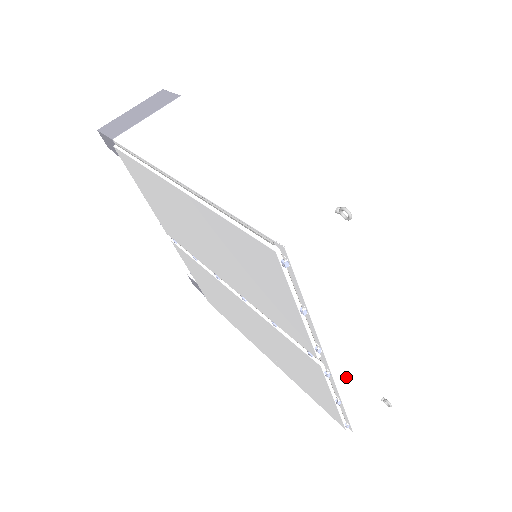
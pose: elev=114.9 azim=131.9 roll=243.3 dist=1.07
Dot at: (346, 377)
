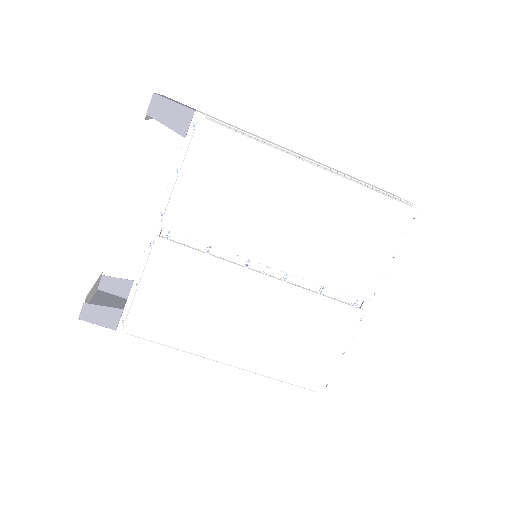
Dot at: occluded
